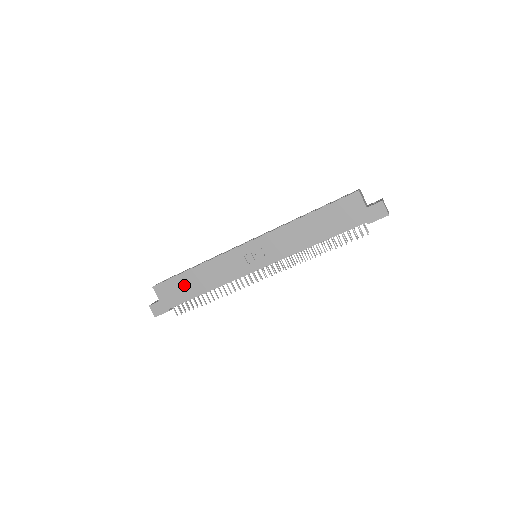
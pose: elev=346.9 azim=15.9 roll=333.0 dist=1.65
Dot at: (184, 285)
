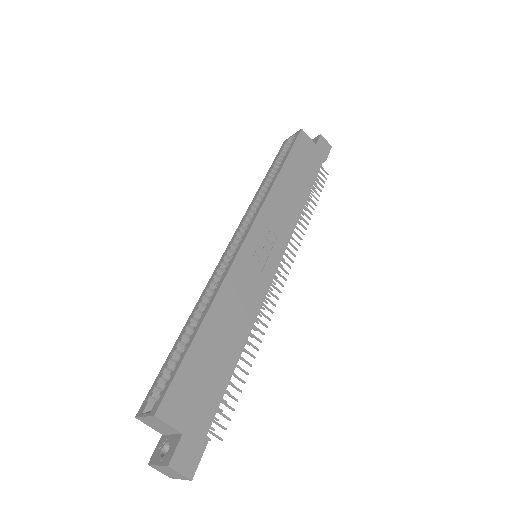
Dot at: (207, 362)
